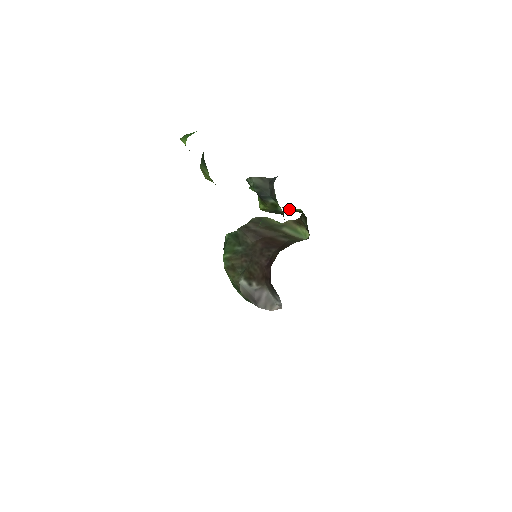
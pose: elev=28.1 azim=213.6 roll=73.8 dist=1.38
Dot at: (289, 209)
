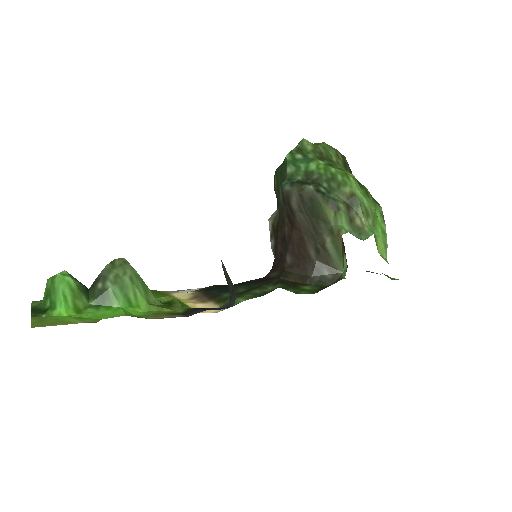
Dot at: occluded
